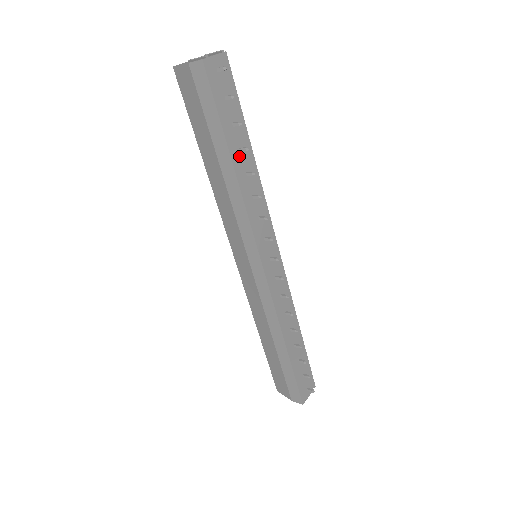
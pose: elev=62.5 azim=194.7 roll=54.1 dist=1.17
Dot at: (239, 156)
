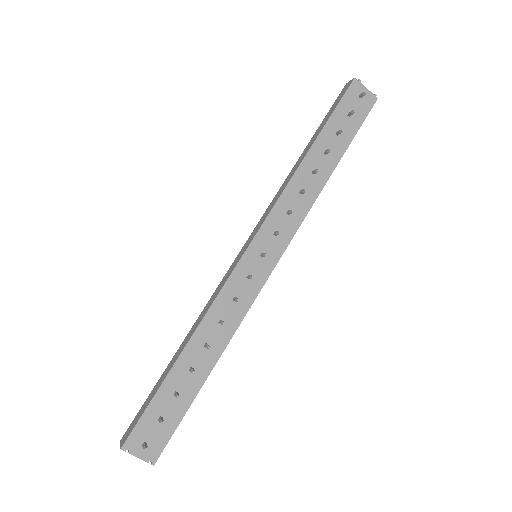
Dot at: (320, 154)
